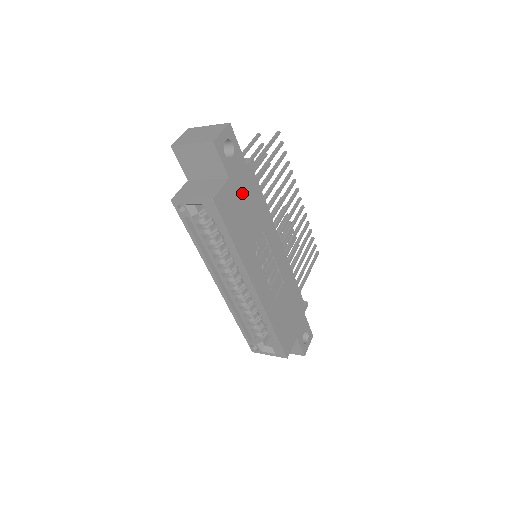
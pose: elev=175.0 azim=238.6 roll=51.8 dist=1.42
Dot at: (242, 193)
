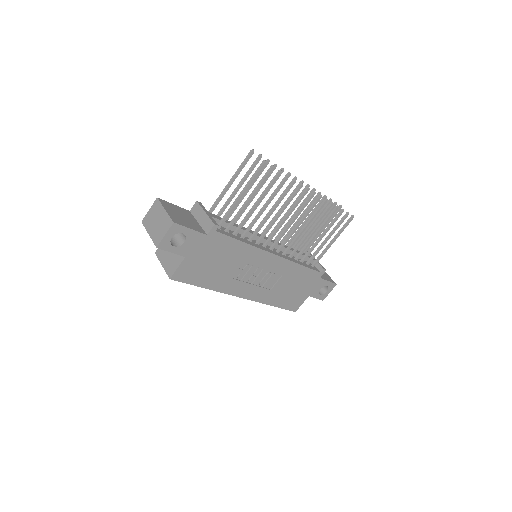
Dot at: (206, 255)
